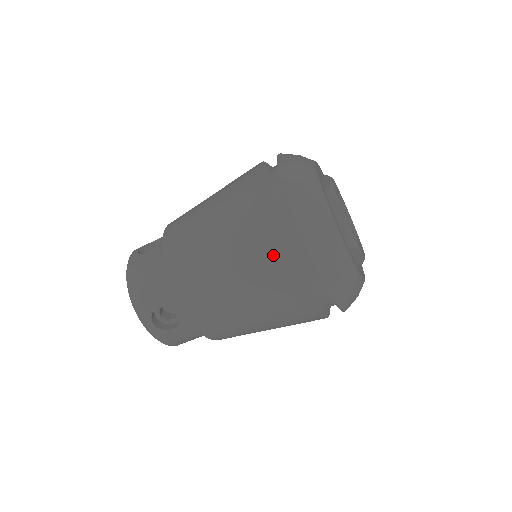
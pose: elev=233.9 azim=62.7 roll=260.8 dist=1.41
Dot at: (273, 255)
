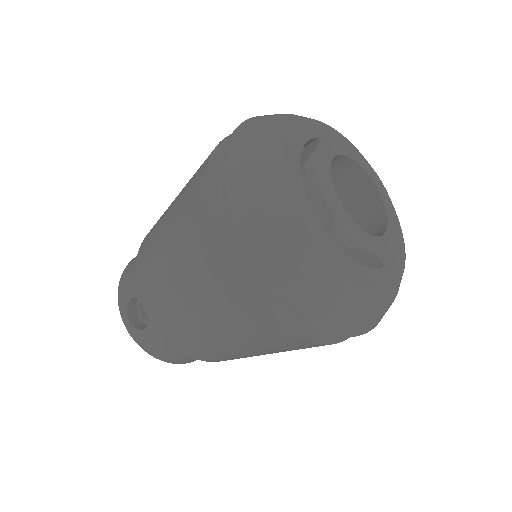
Dot at: occluded
